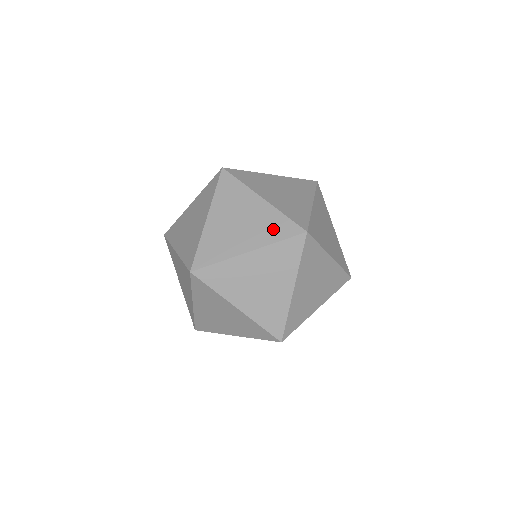
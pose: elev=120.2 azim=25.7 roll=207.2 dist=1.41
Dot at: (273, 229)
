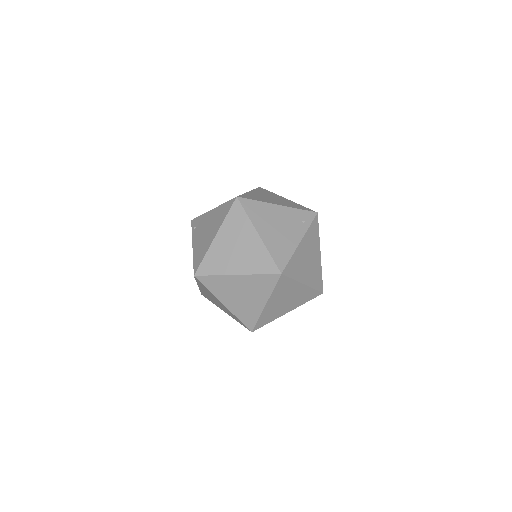
Dot at: (301, 220)
